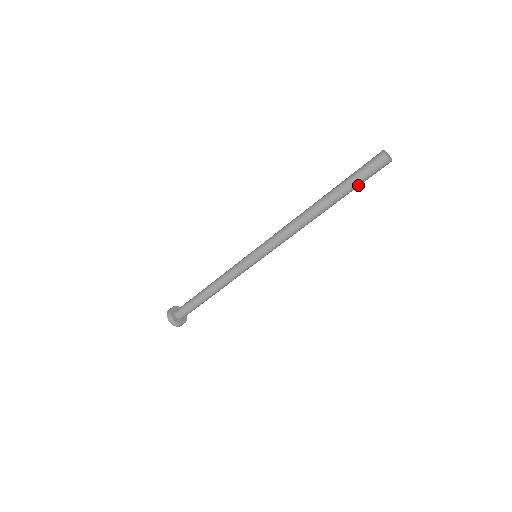
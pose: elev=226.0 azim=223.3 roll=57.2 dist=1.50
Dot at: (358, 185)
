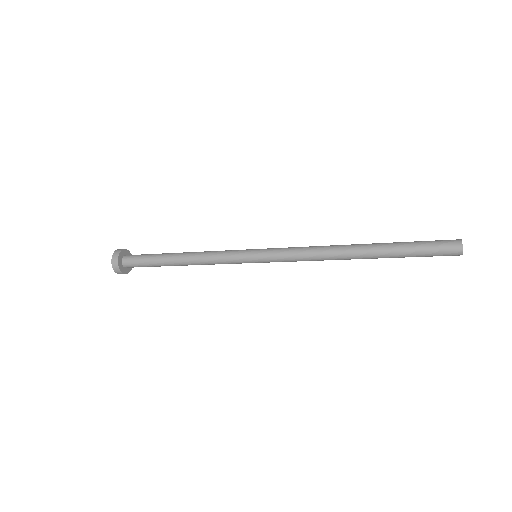
Dot at: occluded
